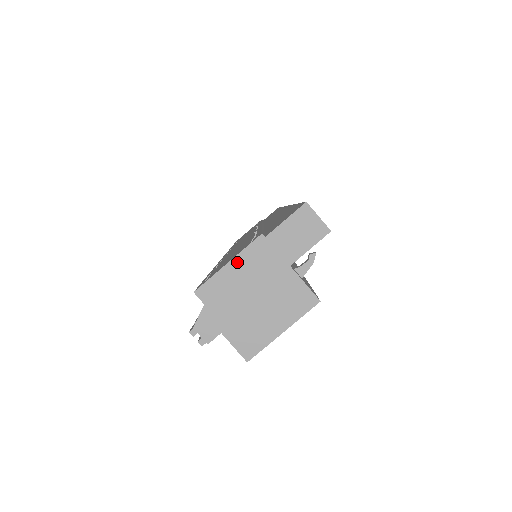
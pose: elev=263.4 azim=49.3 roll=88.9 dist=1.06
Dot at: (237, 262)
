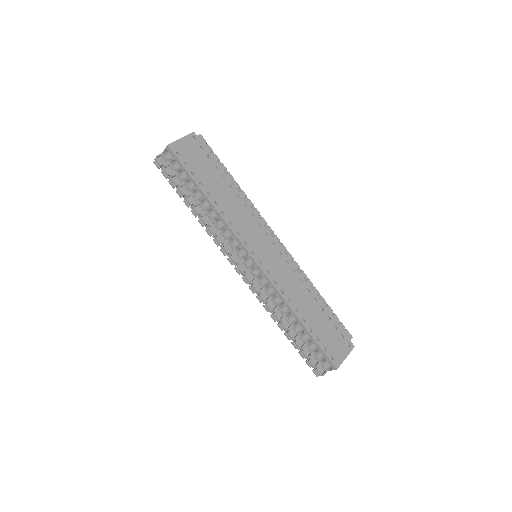
Dot at: occluded
